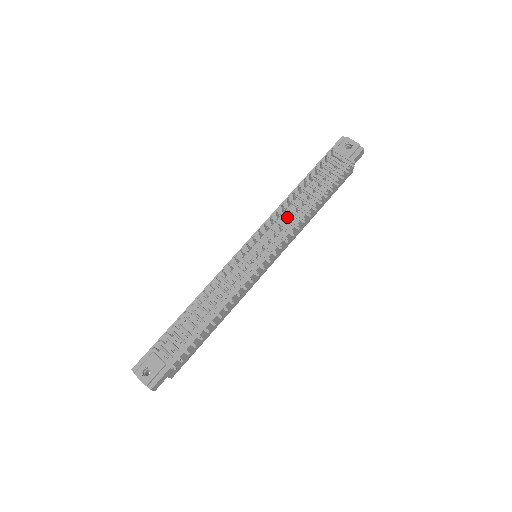
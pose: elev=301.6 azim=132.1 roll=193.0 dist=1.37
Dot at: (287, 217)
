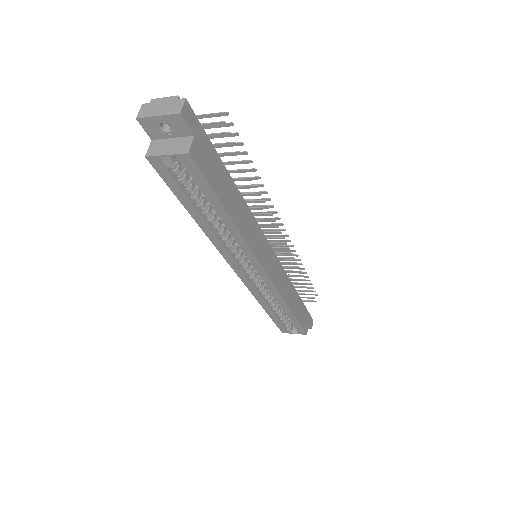
Dot at: (283, 255)
